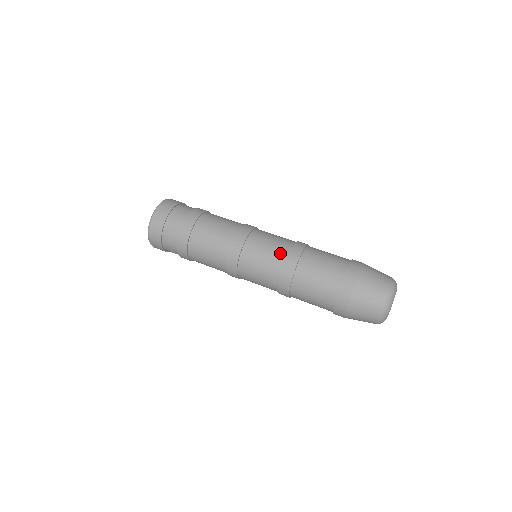
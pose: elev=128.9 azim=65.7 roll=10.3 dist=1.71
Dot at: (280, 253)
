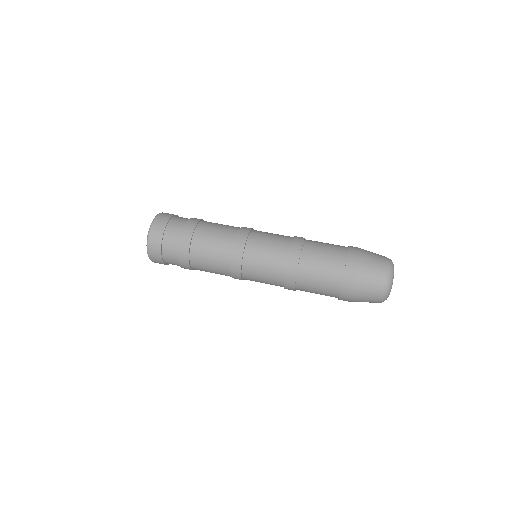
Dot at: (281, 249)
